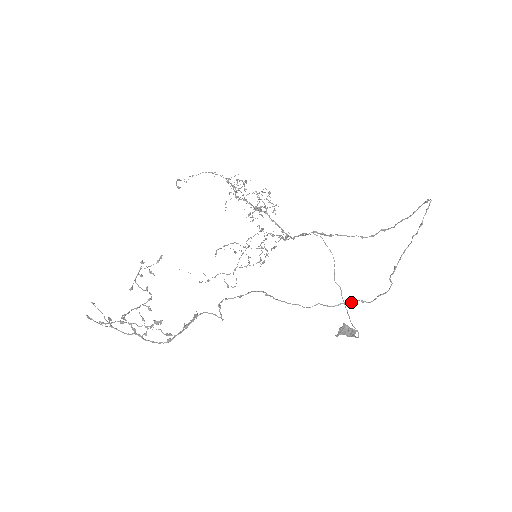
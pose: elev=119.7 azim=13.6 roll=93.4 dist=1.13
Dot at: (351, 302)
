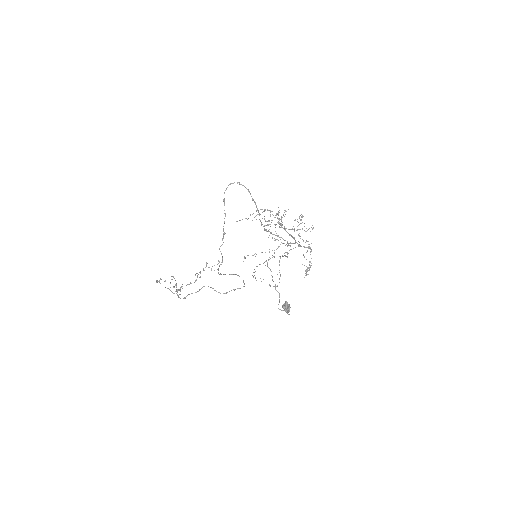
Dot at: (220, 264)
